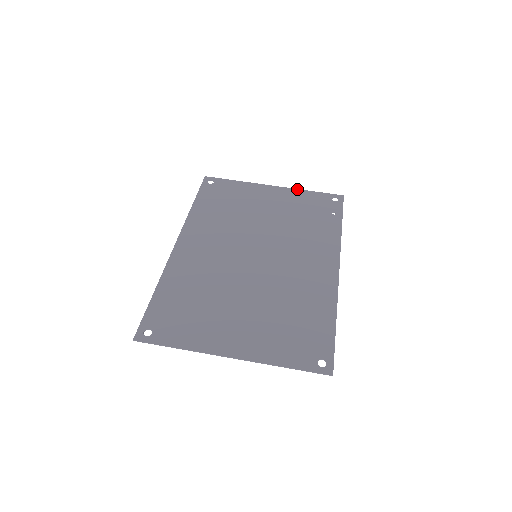
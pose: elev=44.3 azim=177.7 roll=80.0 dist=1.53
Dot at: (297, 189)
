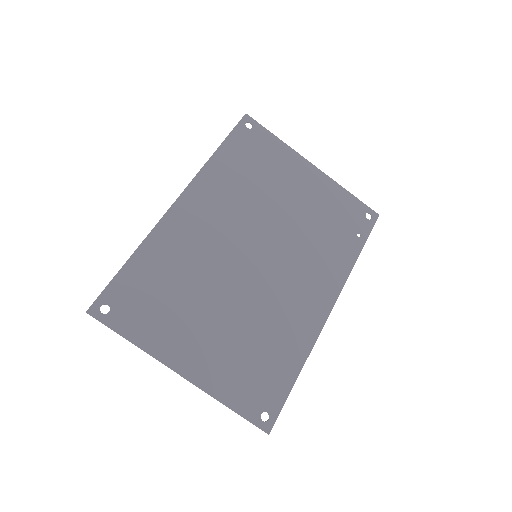
Dot at: (337, 183)
